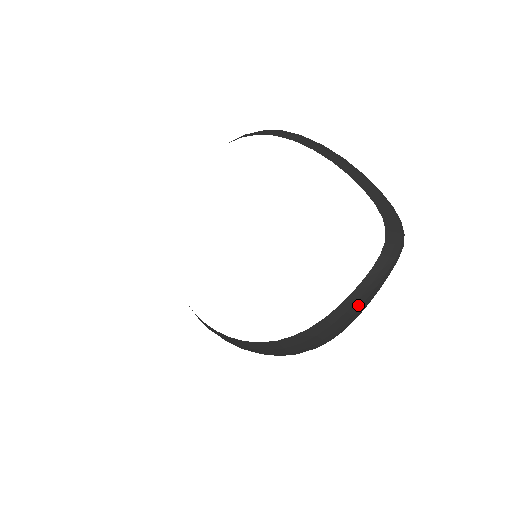
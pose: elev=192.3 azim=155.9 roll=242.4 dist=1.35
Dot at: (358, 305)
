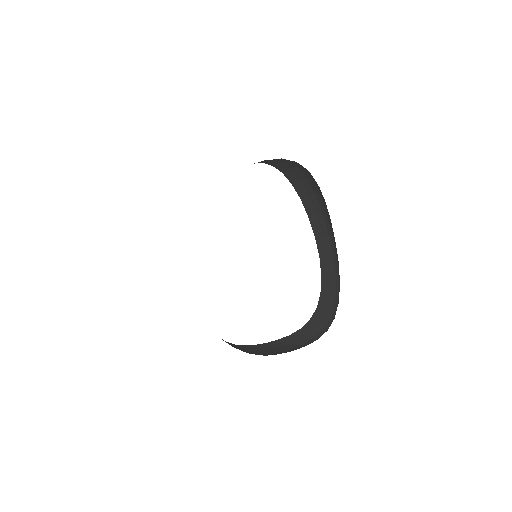
Dot at: (262, 353)
